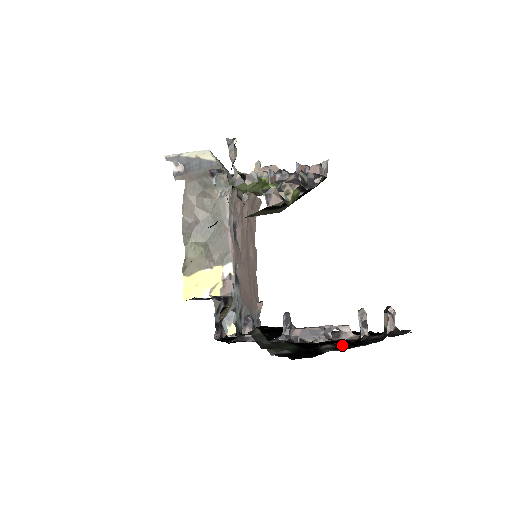
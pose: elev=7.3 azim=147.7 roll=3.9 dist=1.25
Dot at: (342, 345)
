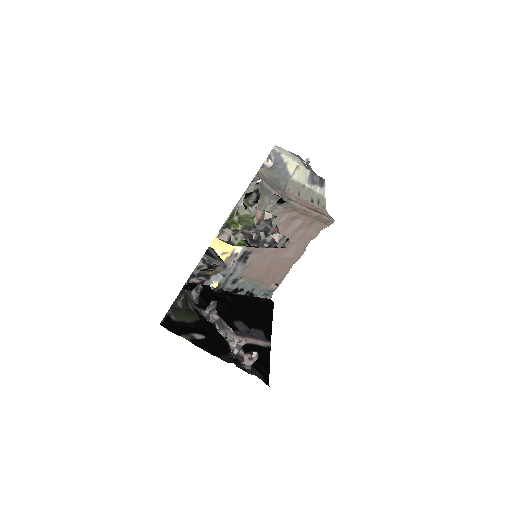
Dot at: (208, 343)
